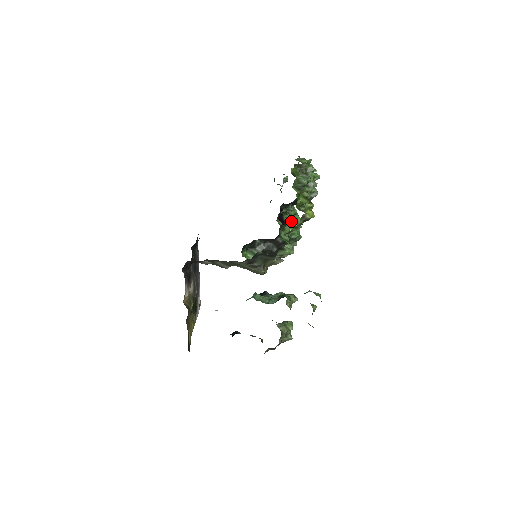
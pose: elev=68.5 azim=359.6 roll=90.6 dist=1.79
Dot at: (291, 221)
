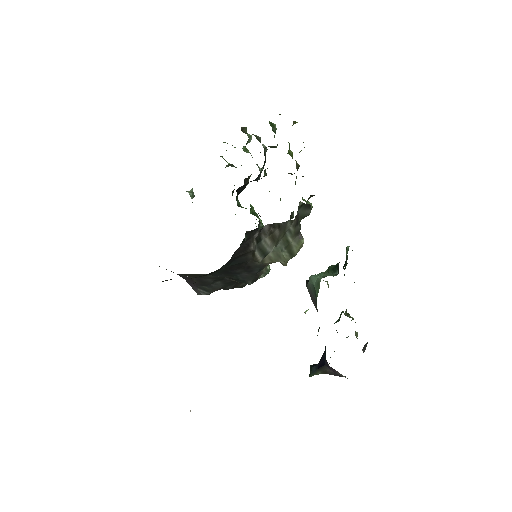
Dot at: (251, 211)
